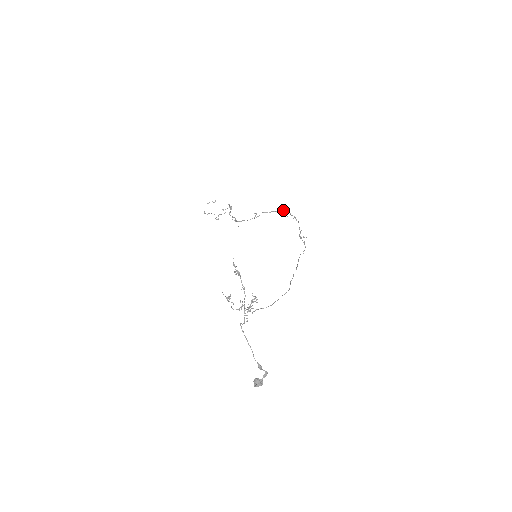
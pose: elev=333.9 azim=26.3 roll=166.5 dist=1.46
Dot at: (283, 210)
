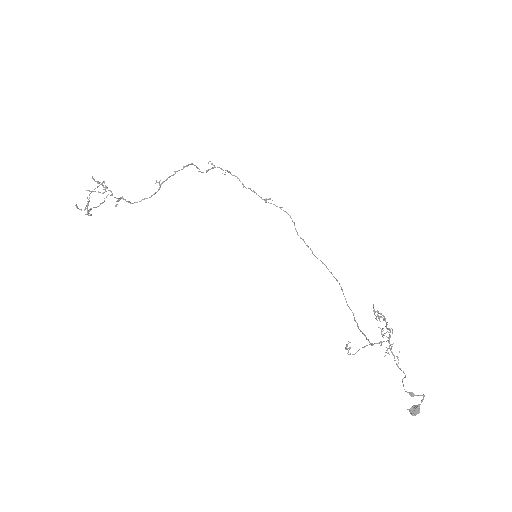
Dot at: (192, 163)
